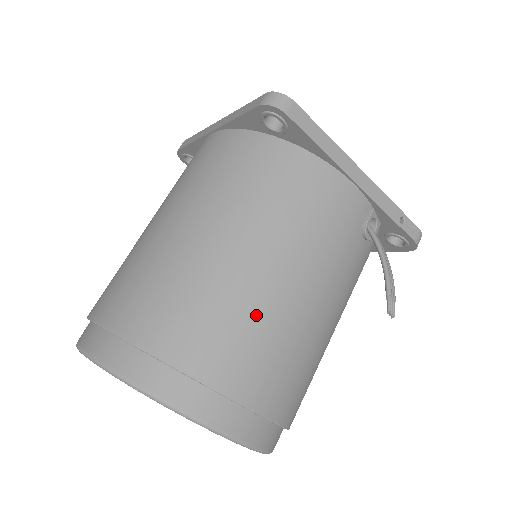
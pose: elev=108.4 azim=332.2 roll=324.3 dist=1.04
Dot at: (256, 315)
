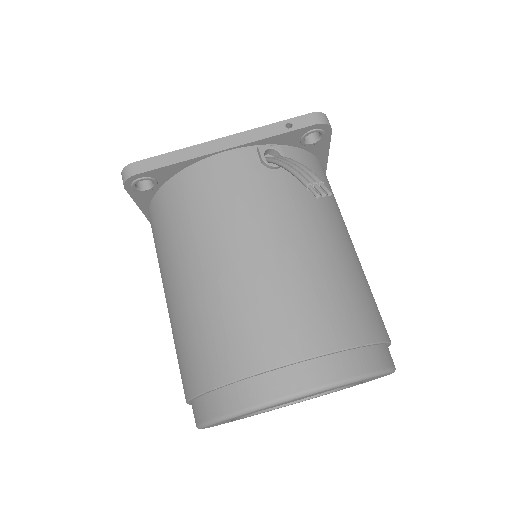
Dot at: (239, 300)
